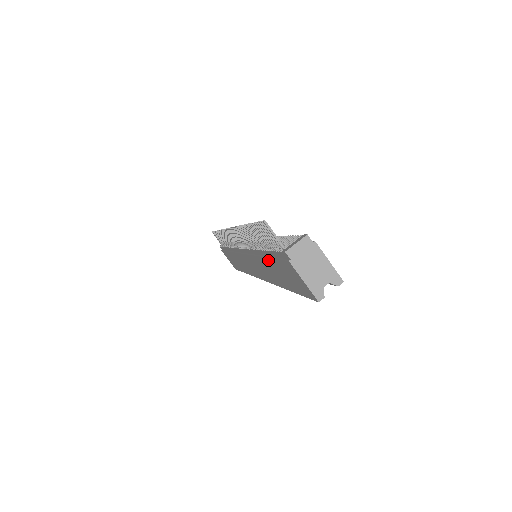
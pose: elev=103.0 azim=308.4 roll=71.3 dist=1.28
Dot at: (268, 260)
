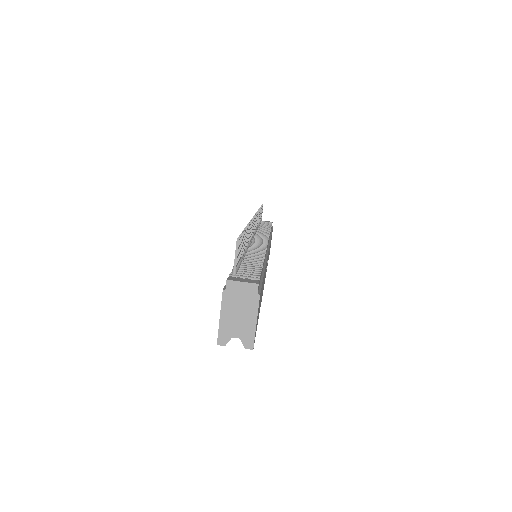
Dot at: occluded
